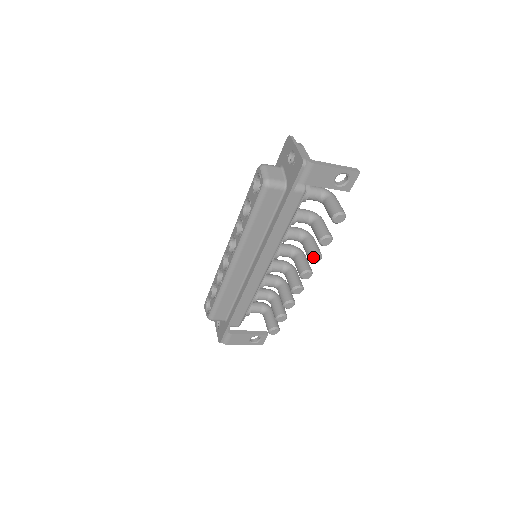
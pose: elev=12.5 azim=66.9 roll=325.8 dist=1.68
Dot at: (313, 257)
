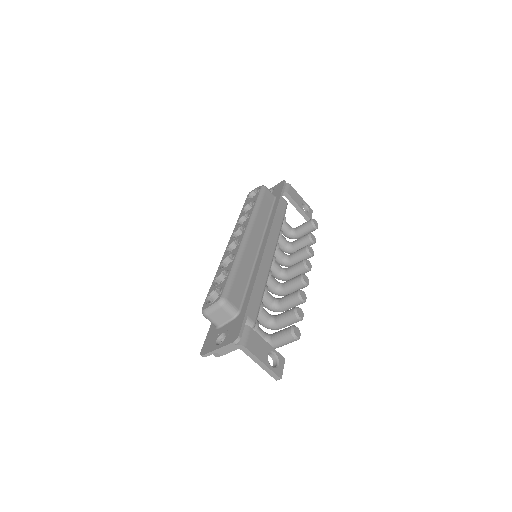
Dot at: (308, 246)
